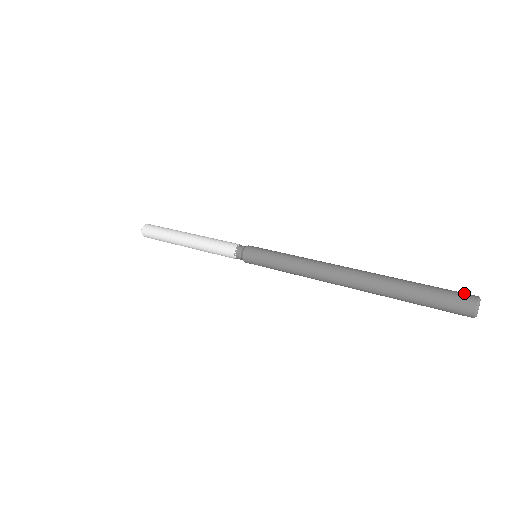
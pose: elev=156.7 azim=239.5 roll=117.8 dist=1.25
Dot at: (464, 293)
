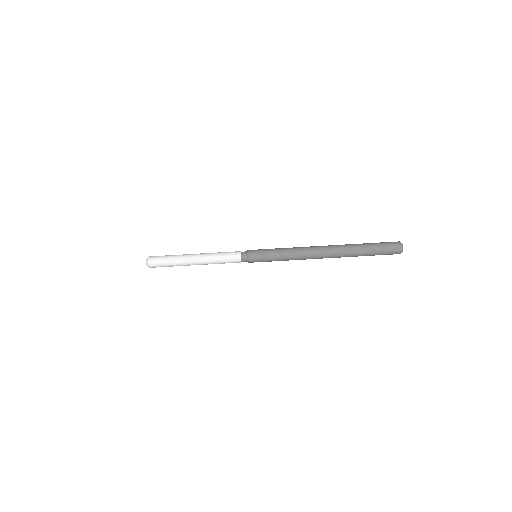
Dot at: (395, 250)
